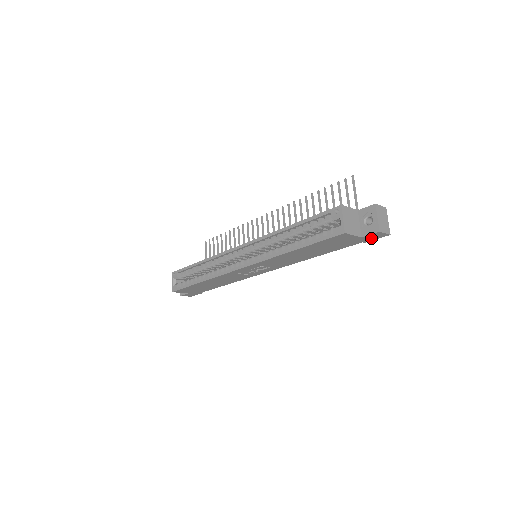
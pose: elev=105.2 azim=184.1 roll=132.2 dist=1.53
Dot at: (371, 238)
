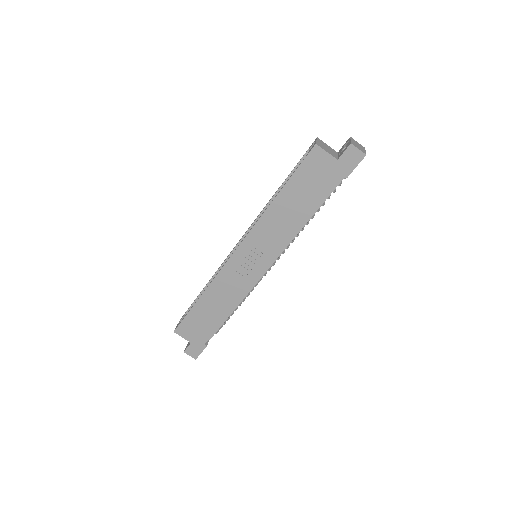
Dot at: (349, 164)
